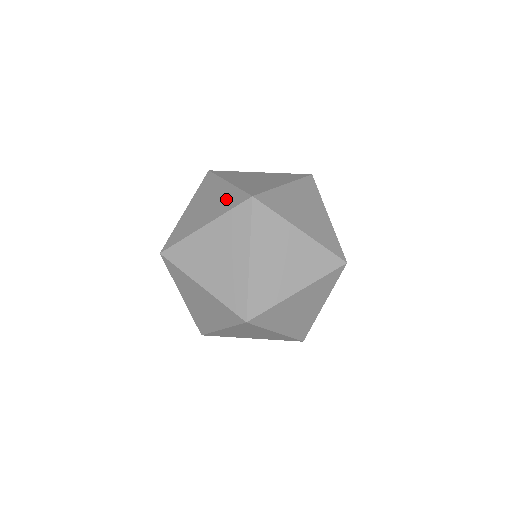
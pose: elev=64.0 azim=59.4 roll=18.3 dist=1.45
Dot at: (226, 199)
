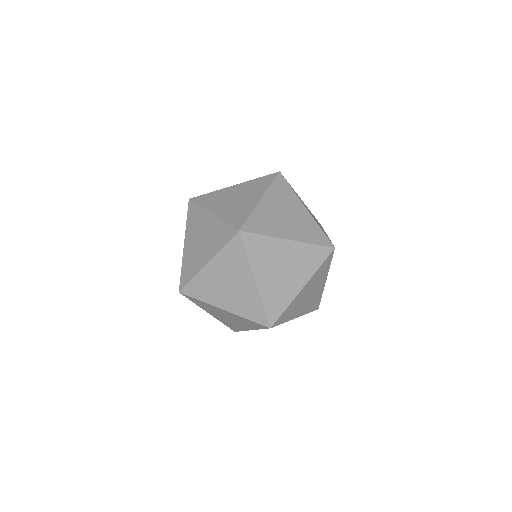
Dot at: occluded
